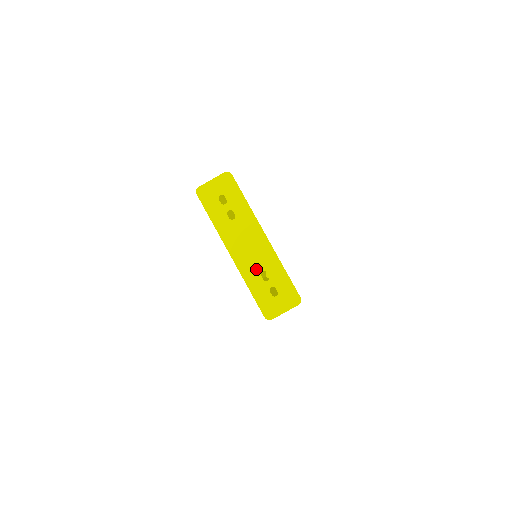
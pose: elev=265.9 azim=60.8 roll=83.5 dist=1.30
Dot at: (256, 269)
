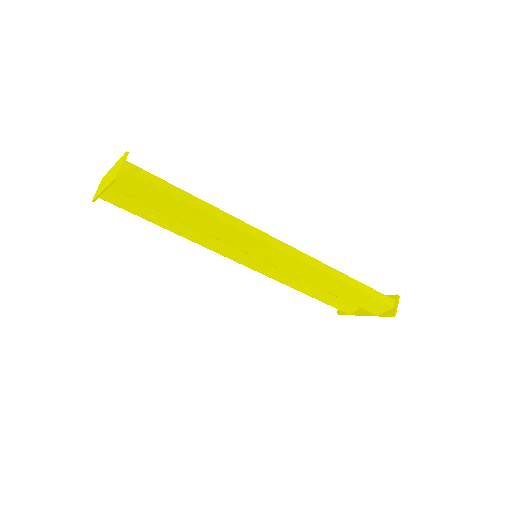
Dot at: (110, 177)
